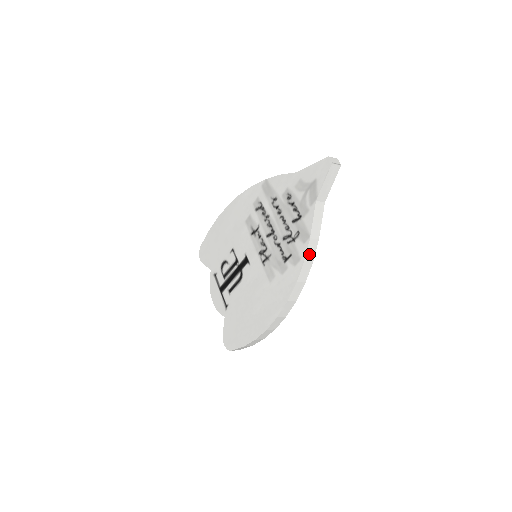
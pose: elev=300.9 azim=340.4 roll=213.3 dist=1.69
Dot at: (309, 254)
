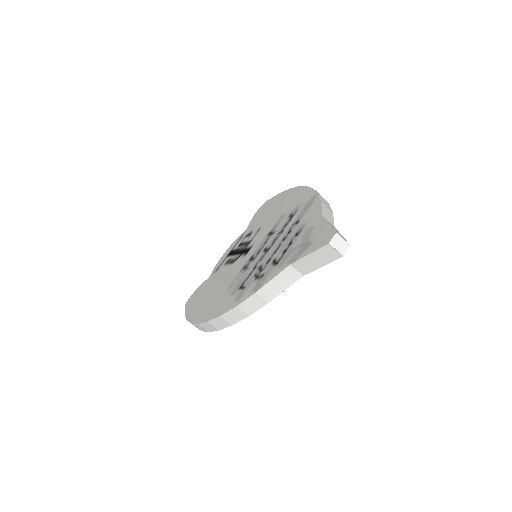
Dot at: (247, 305)
